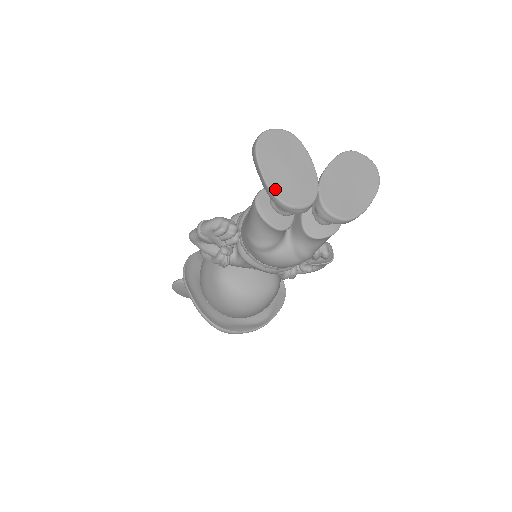
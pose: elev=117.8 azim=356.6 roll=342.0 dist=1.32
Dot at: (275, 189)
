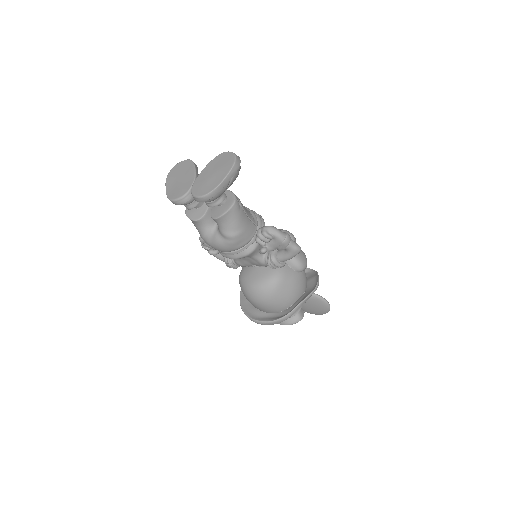
Dot at: (169, 194)
